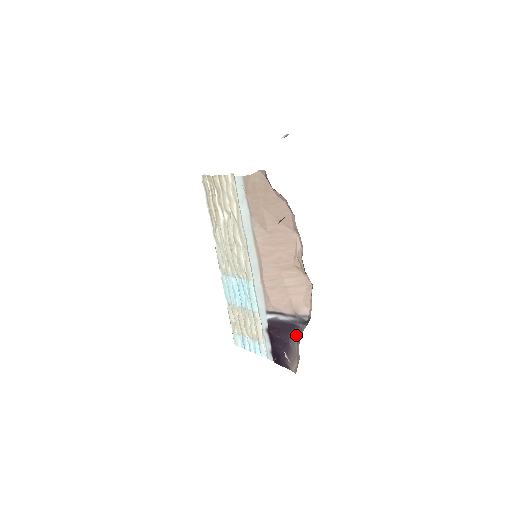
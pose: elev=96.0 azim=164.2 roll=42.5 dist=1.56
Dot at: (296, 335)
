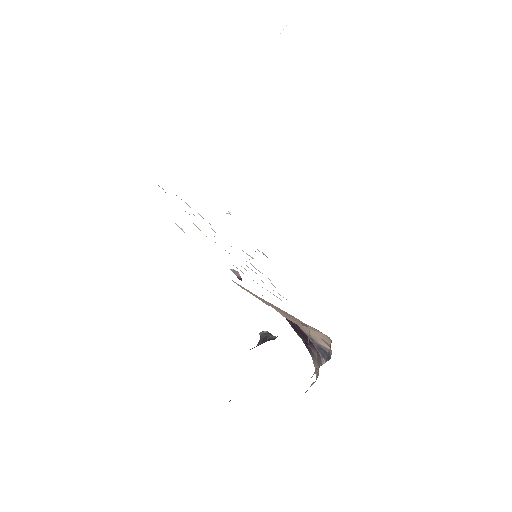
Dot at: (316, 351)
